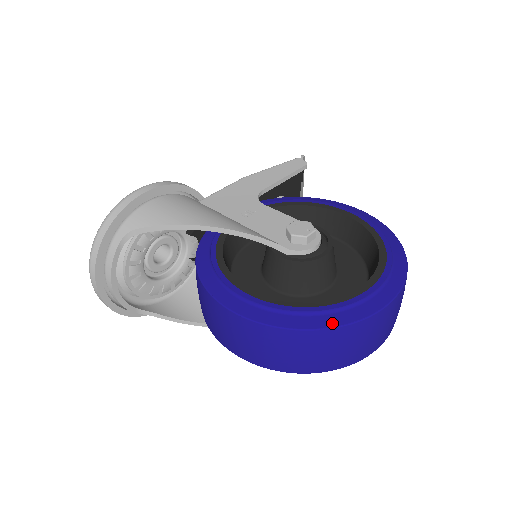
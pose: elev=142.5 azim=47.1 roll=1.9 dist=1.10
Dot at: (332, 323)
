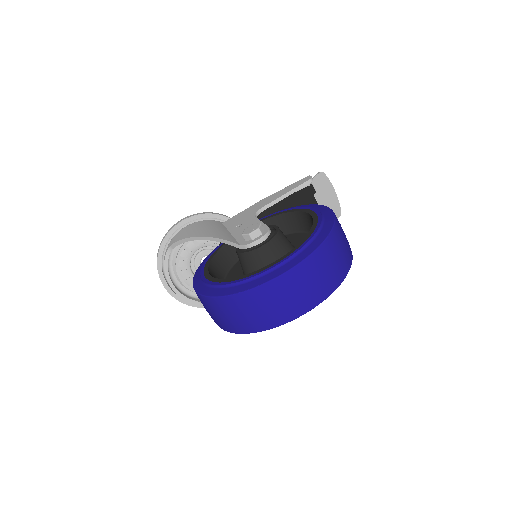
Dot at: (236, 291)
